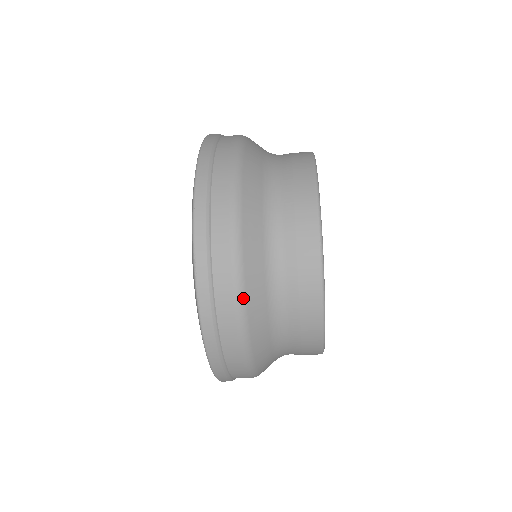
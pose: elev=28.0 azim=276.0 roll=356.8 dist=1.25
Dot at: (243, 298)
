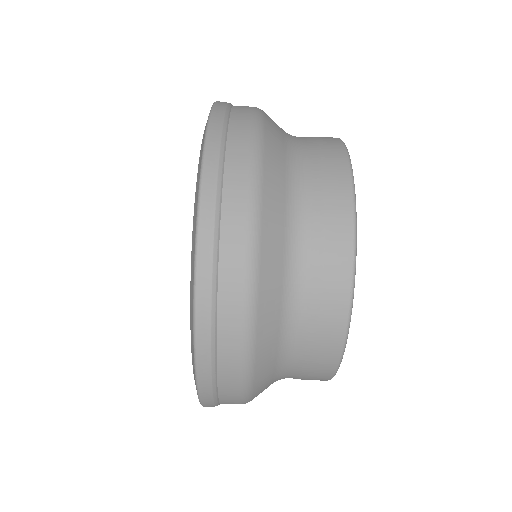
Dot at: (261, 114)
